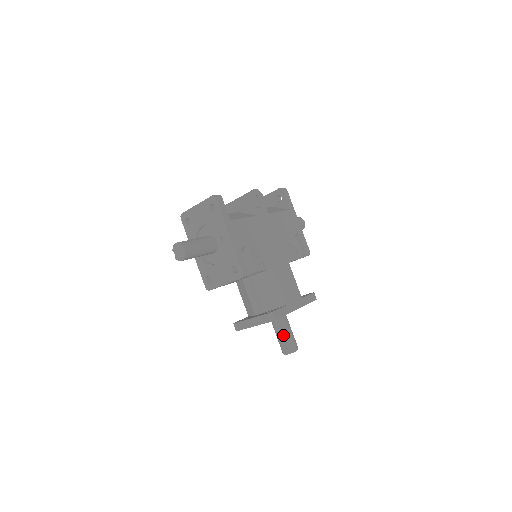
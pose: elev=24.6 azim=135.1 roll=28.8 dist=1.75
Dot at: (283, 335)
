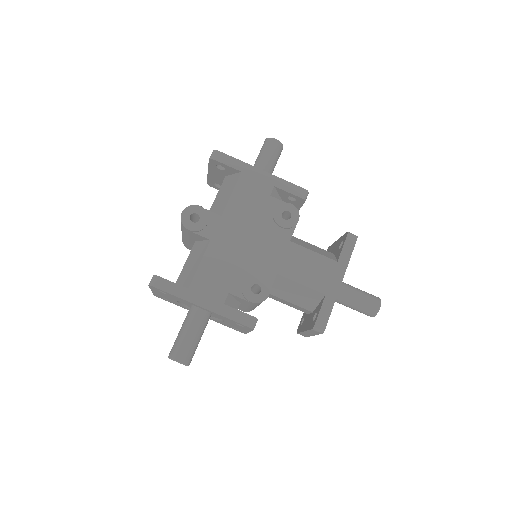
Dot at: (352, 306)
